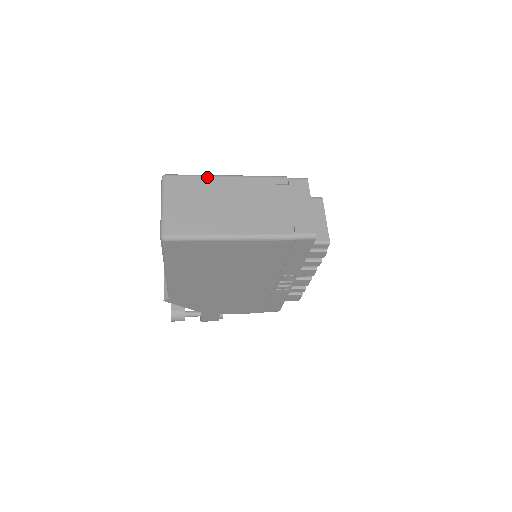
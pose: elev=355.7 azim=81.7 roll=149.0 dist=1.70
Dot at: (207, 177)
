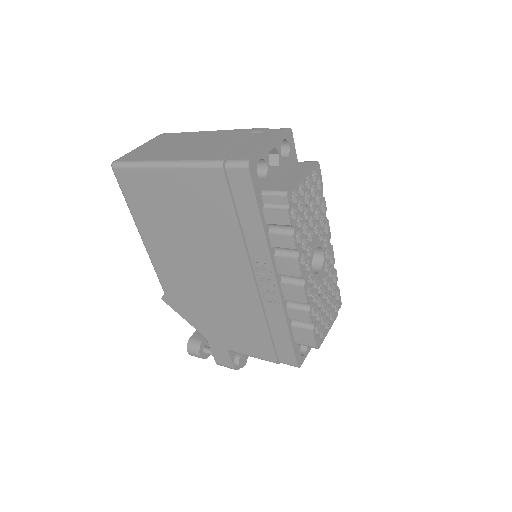
Dot at: (192, 132)
